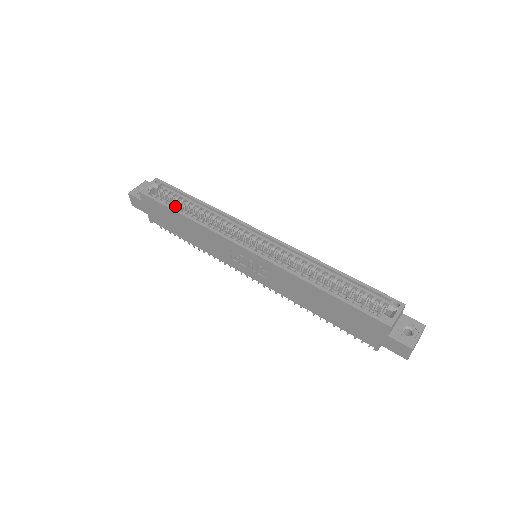
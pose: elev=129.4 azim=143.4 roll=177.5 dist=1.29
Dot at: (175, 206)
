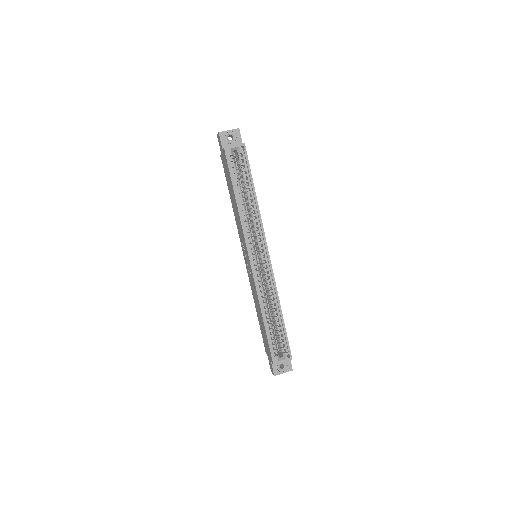
Dot at: (237, 183)
